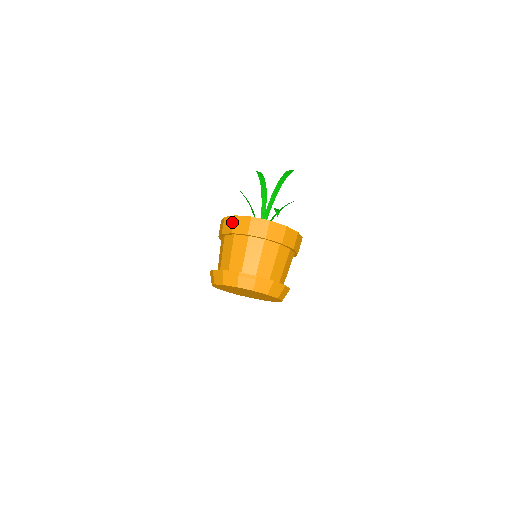
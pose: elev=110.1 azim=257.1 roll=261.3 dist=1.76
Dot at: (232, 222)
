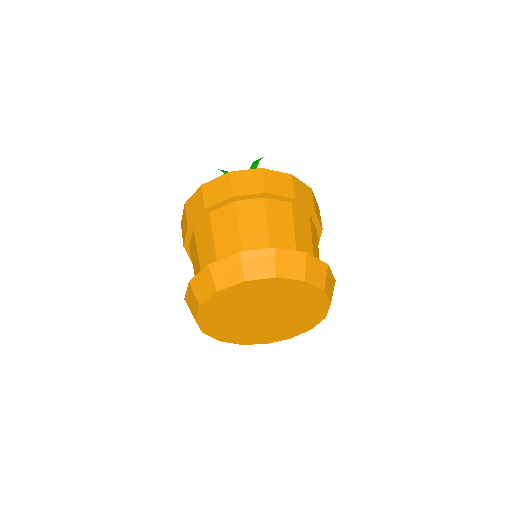
Dot at: (199, 196)
